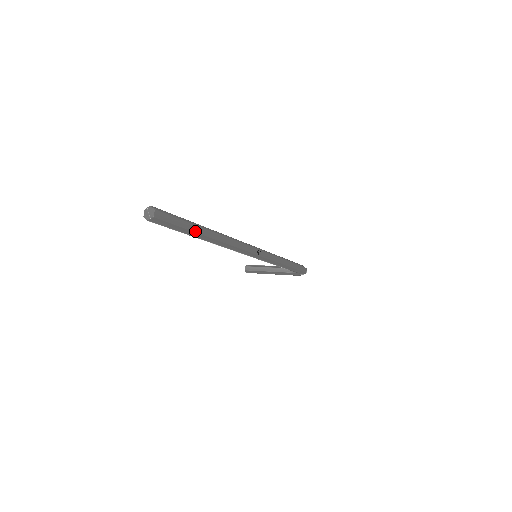
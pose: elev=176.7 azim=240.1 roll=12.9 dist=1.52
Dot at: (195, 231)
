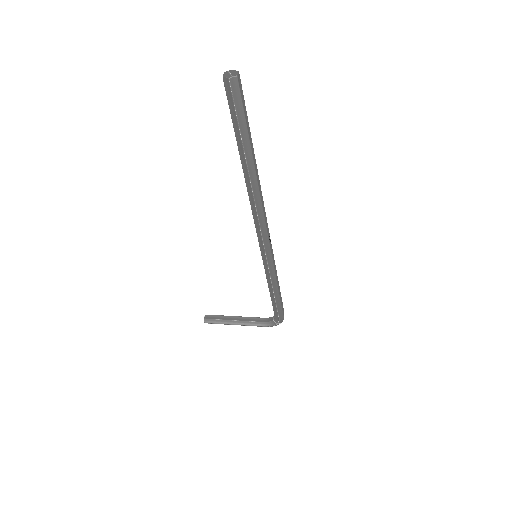
Dot at: (250, 140)
